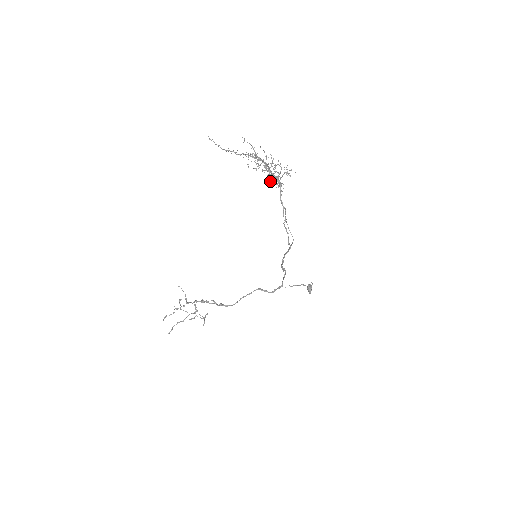
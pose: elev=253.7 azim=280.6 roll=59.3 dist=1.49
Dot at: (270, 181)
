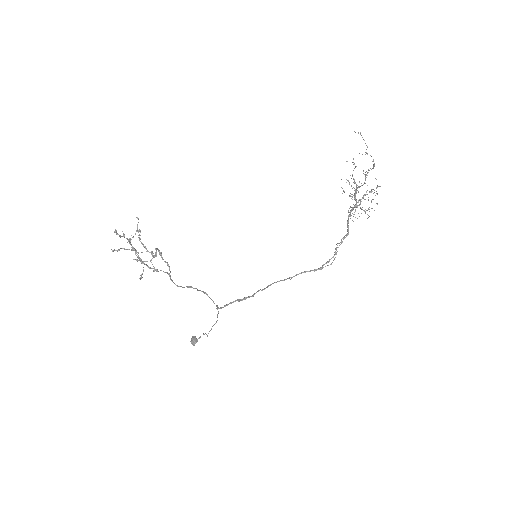
Dot at: (359, 204)
